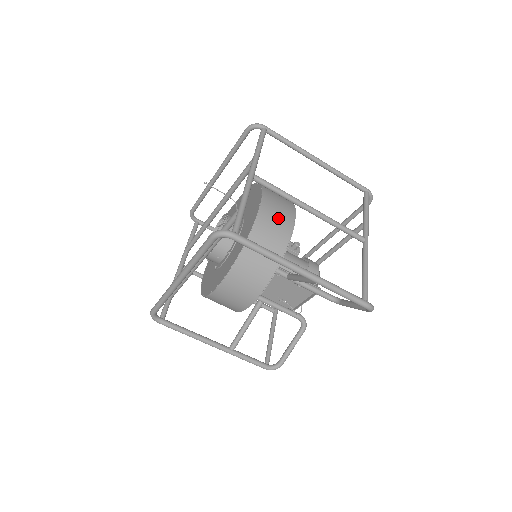
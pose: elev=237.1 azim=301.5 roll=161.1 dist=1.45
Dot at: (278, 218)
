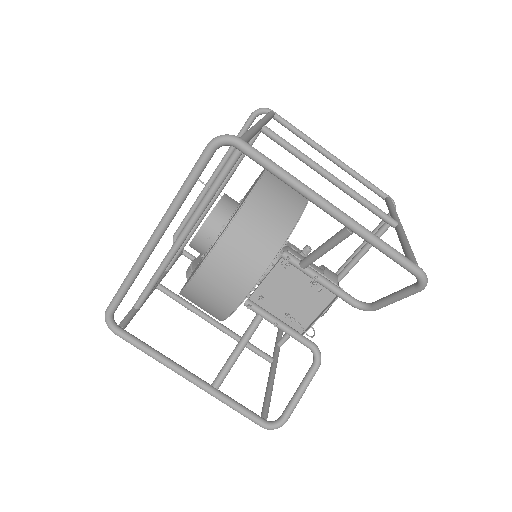
Dot at: occluded
